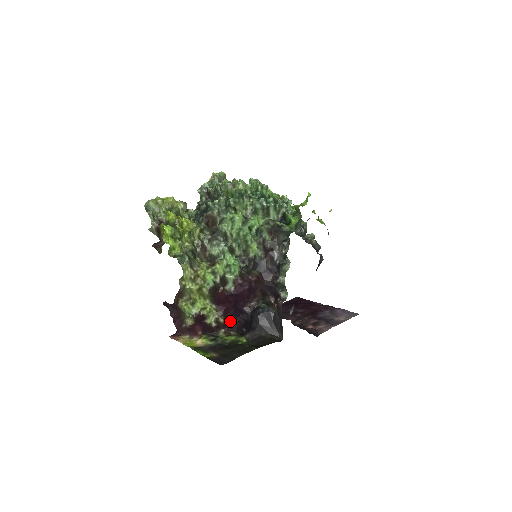
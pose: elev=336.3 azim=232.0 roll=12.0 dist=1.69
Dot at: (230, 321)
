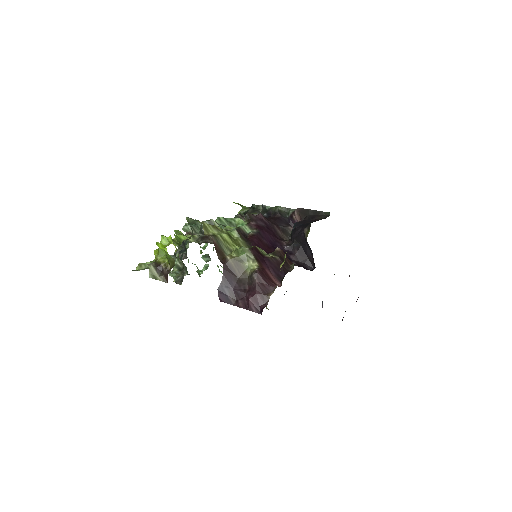
Dot at: occluded
